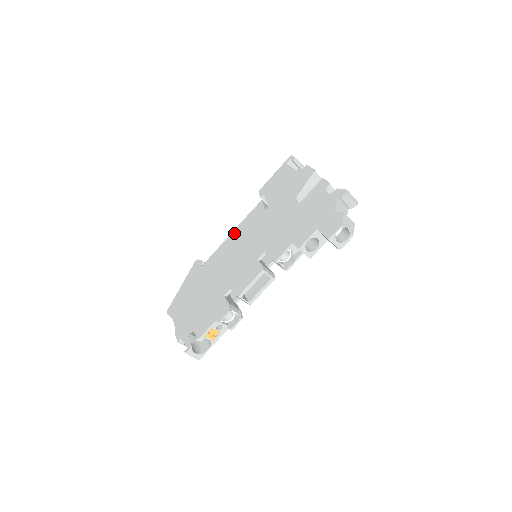
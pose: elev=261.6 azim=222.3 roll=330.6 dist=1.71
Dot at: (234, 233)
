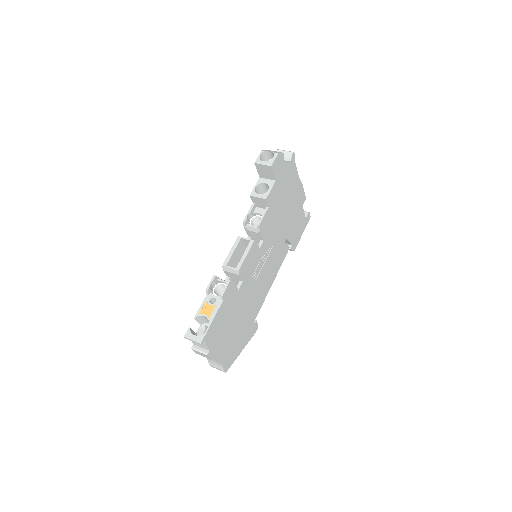
Dot at: occluded
